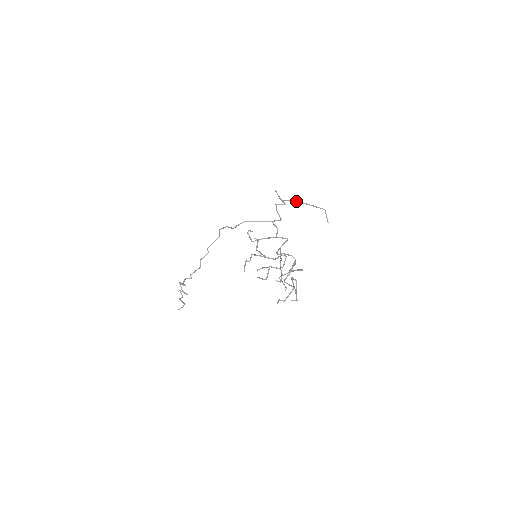
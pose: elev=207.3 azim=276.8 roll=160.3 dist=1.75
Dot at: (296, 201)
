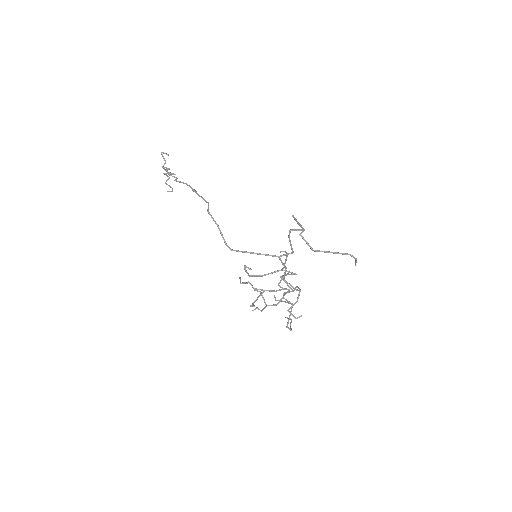
Dot at: (317, 251)
